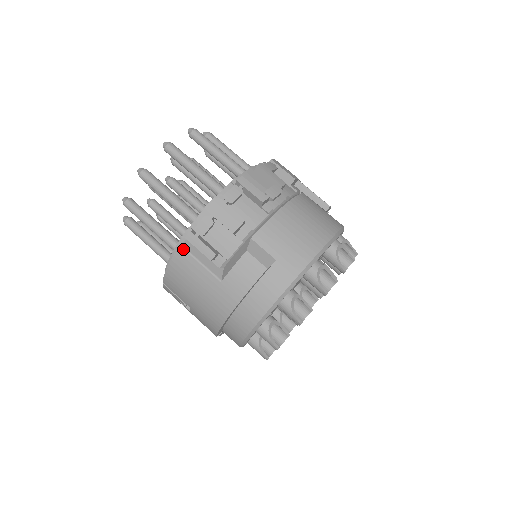
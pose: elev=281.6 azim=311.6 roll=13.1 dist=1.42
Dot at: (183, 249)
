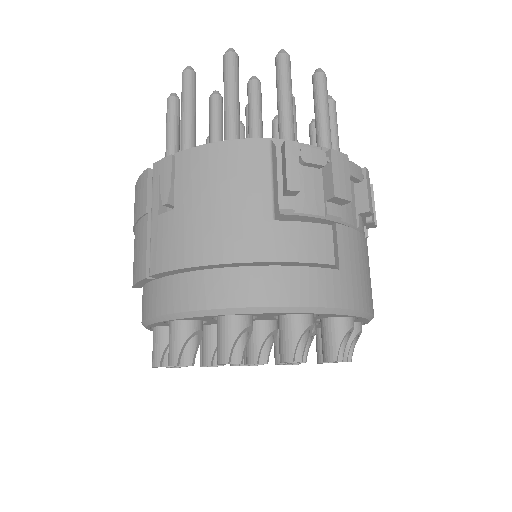
Dot at: (269, 146)
